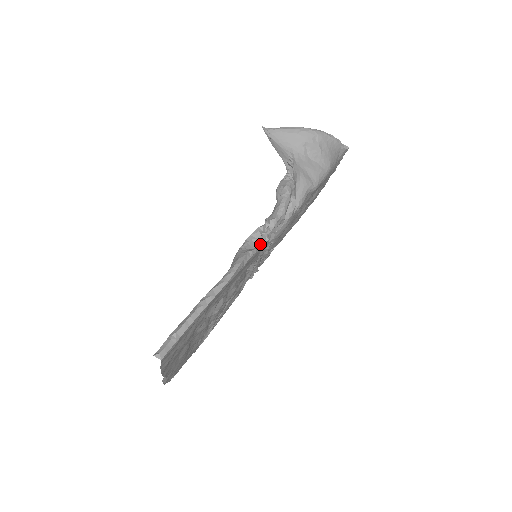
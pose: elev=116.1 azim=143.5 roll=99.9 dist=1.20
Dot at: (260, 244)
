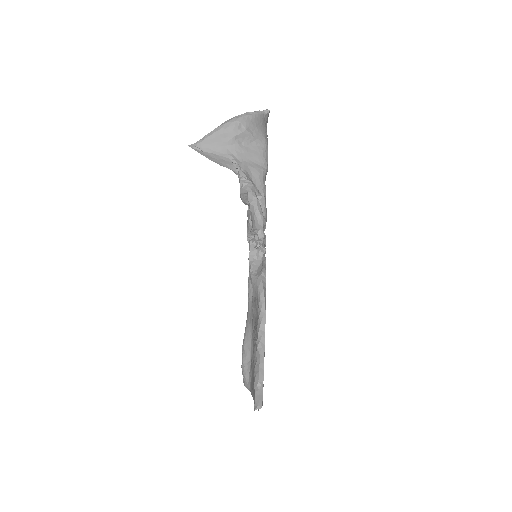
Dot at: (261, 257)
